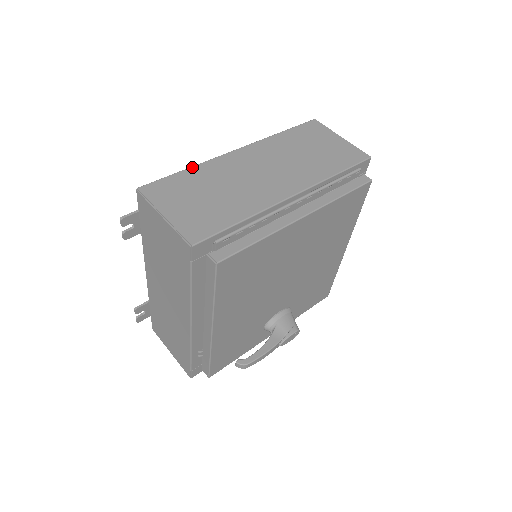
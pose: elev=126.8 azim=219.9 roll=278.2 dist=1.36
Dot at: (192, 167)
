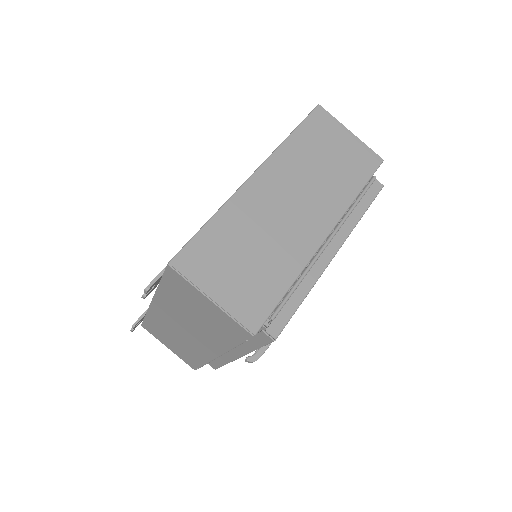
Dot at: (217, 214)
